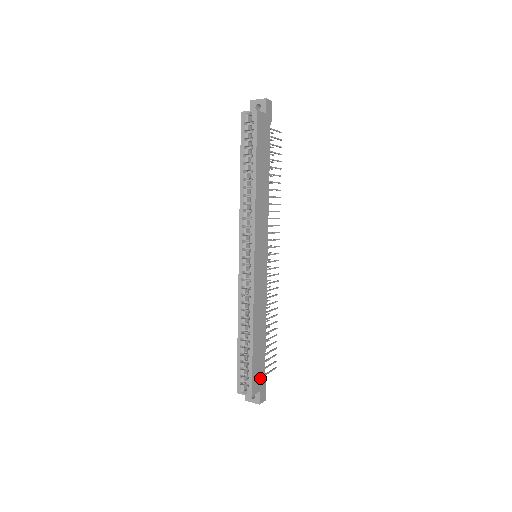
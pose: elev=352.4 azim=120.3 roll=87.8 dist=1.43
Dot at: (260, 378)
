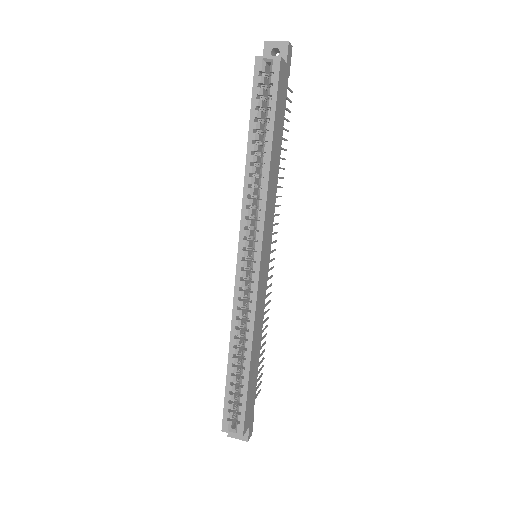
Dot at: (251, 410)
